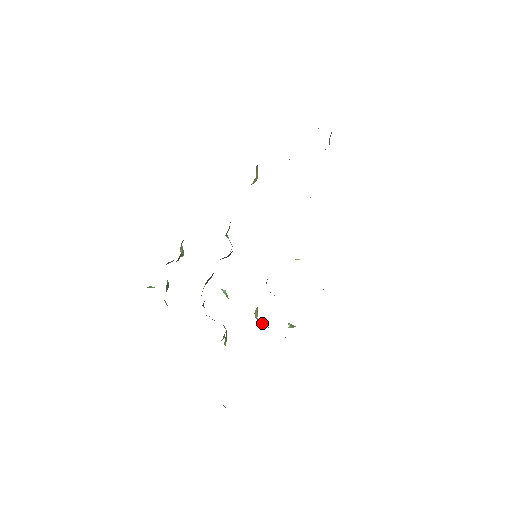
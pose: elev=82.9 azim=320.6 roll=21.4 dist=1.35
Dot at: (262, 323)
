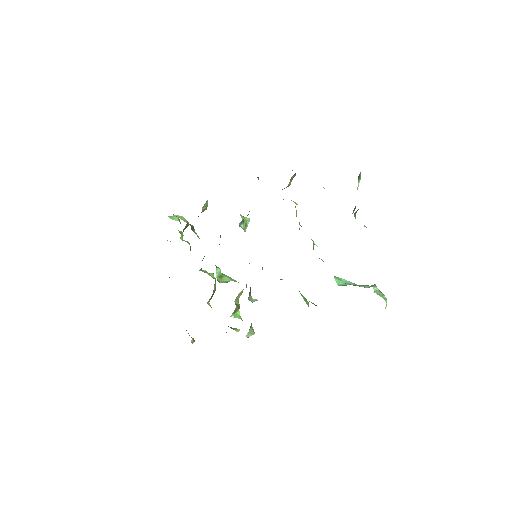
Dot at: (235, 312)
